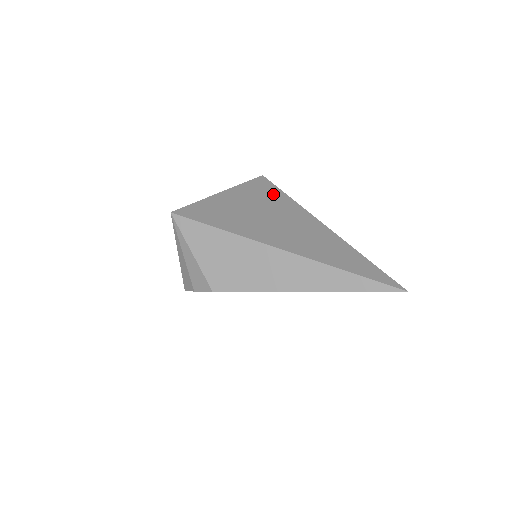
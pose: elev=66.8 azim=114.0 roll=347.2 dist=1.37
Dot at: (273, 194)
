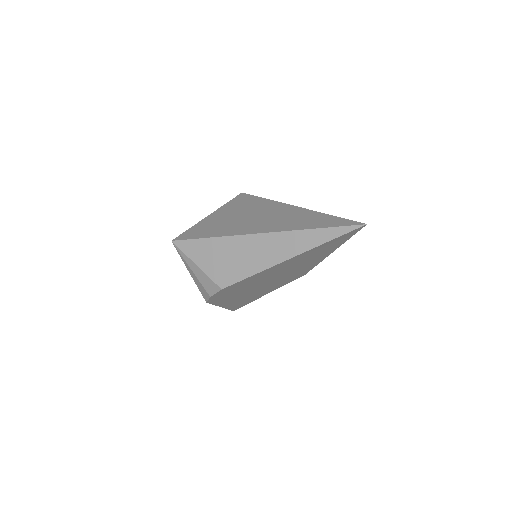
Dot at: (251, 201)
